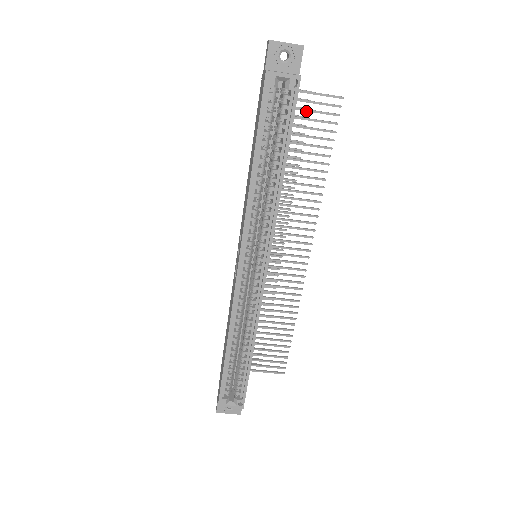
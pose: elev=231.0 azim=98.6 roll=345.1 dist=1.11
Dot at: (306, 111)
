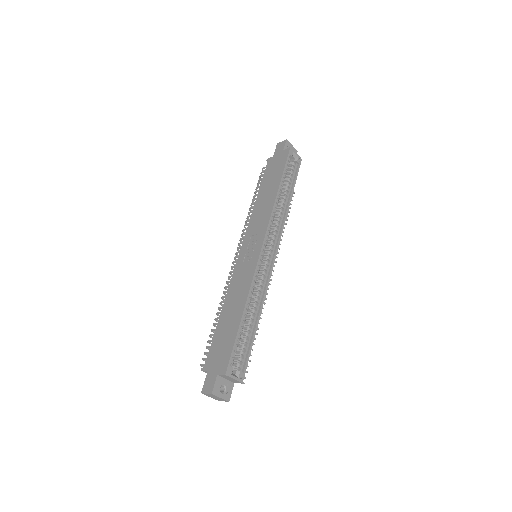
Dot at: occluded
